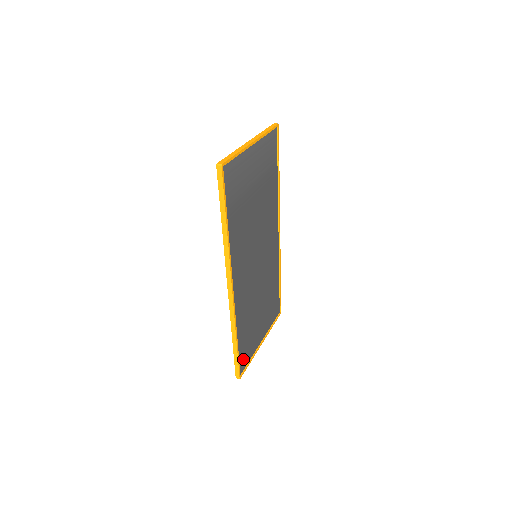
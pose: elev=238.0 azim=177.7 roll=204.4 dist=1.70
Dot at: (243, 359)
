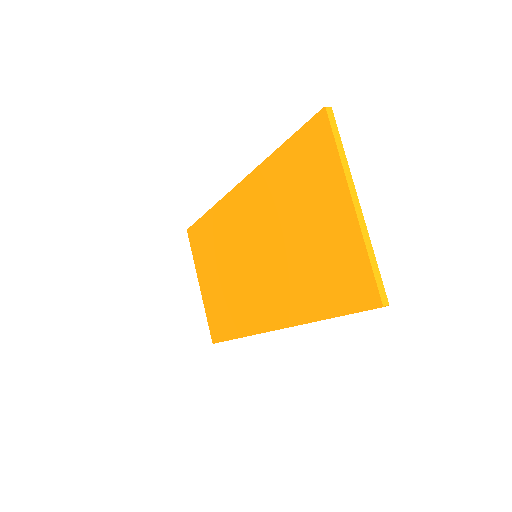
Dot at: occluded
